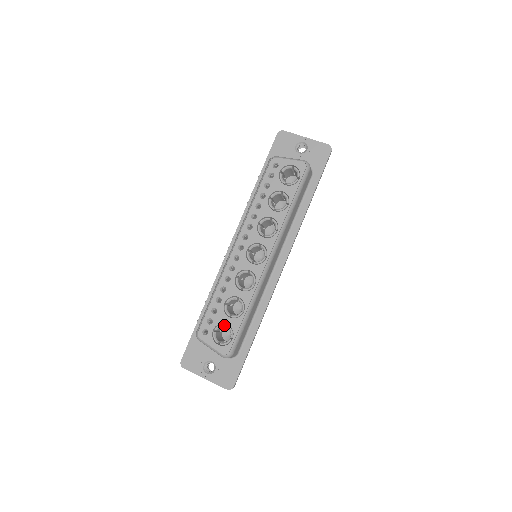
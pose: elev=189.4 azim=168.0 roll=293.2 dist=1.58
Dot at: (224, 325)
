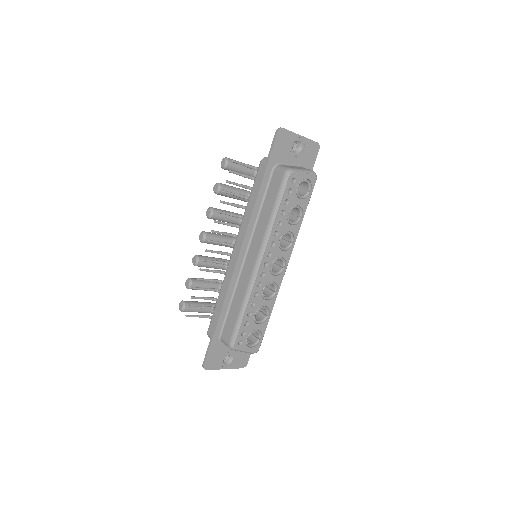
Dot at: occluded
